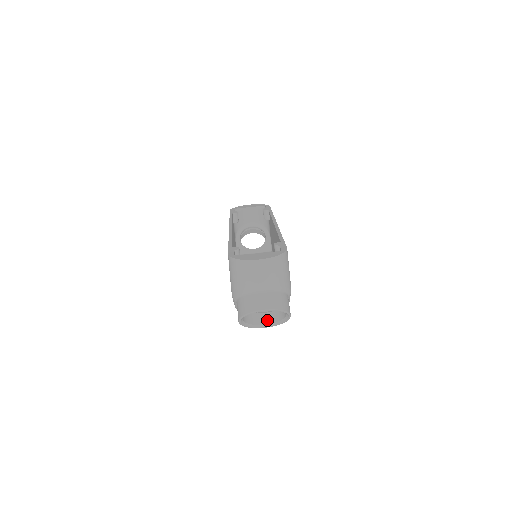
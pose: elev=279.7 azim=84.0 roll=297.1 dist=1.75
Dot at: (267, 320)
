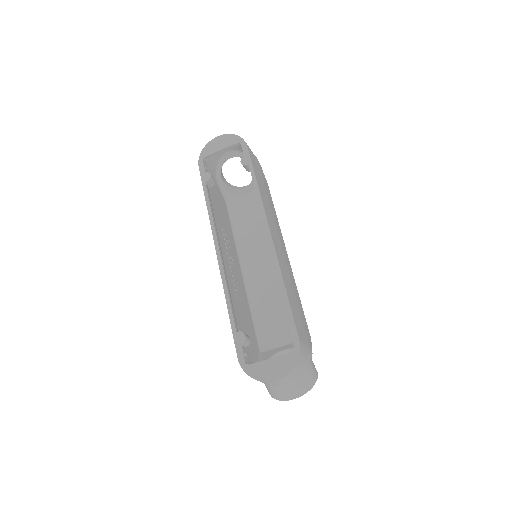
Dot at: occluded
